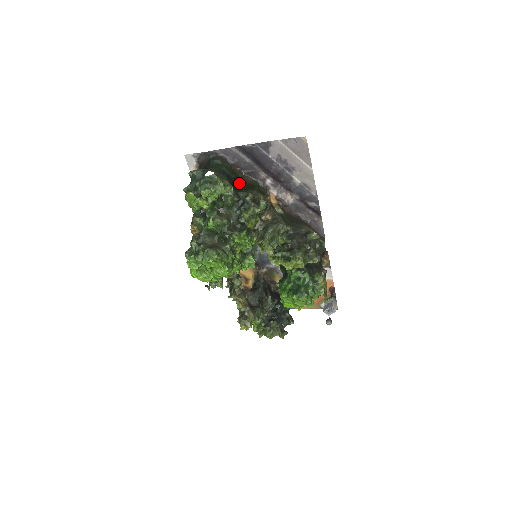
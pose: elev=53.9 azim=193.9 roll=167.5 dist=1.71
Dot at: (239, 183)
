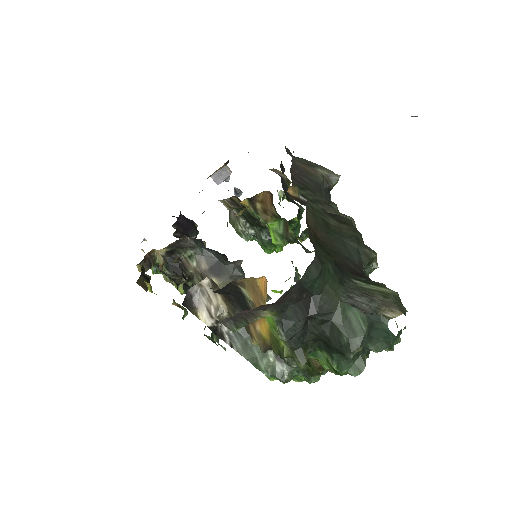
Dot at: (326, 249)
